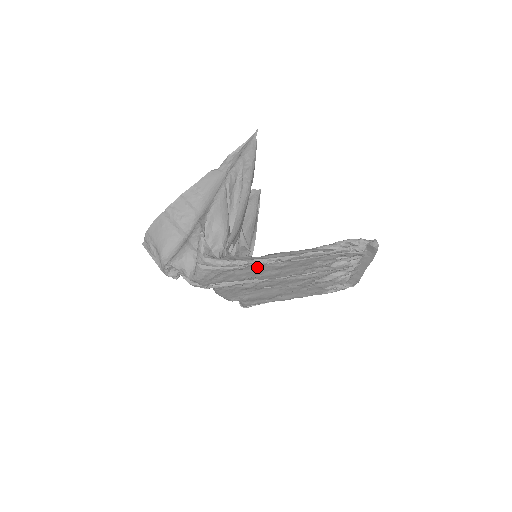
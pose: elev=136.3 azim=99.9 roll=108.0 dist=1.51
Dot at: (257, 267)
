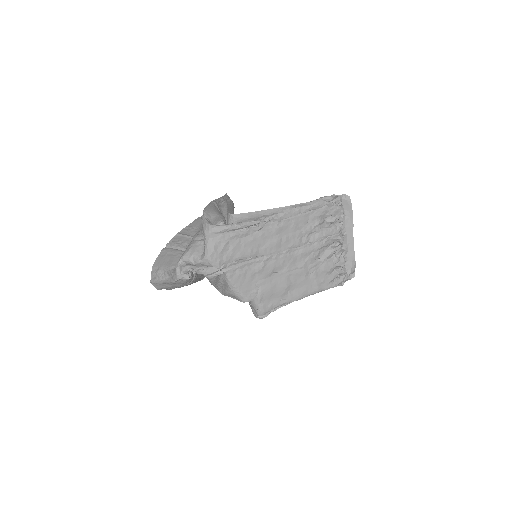
Dot at: (258, 229)
